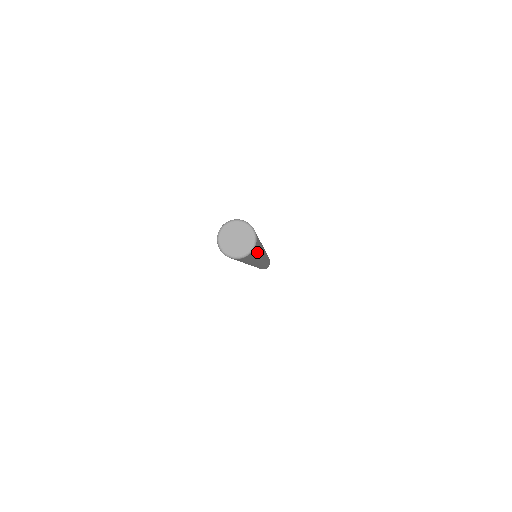
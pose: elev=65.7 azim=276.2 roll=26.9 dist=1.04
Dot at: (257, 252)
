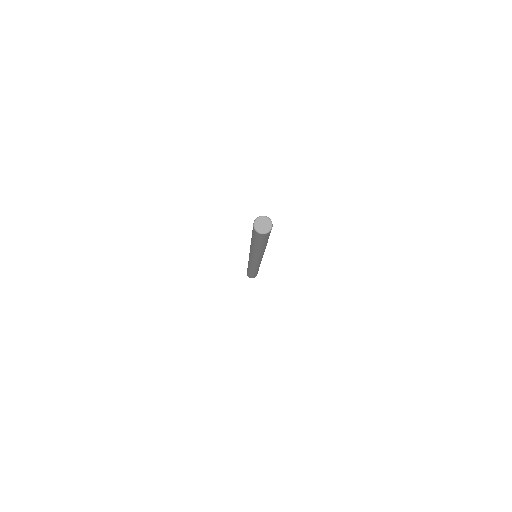
Dot at: (268, 237)
